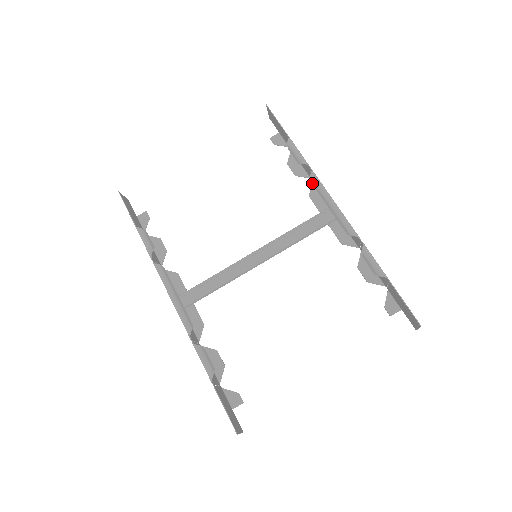
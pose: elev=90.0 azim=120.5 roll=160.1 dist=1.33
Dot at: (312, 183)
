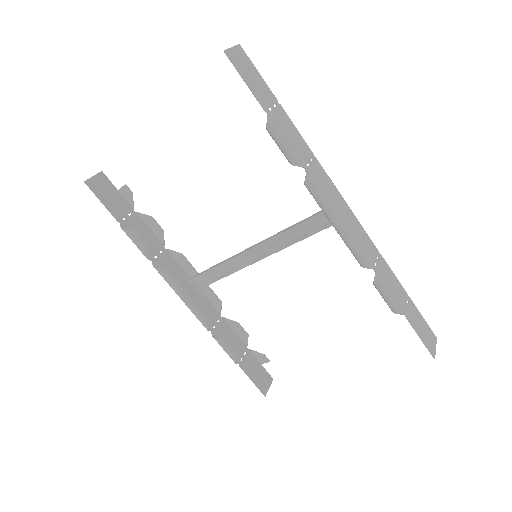
Dot at: (308, 190)
